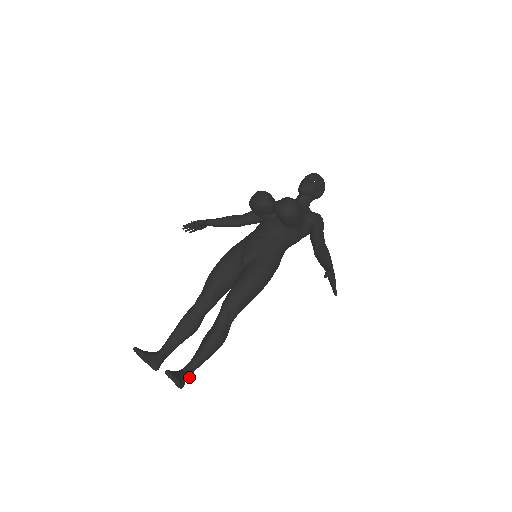
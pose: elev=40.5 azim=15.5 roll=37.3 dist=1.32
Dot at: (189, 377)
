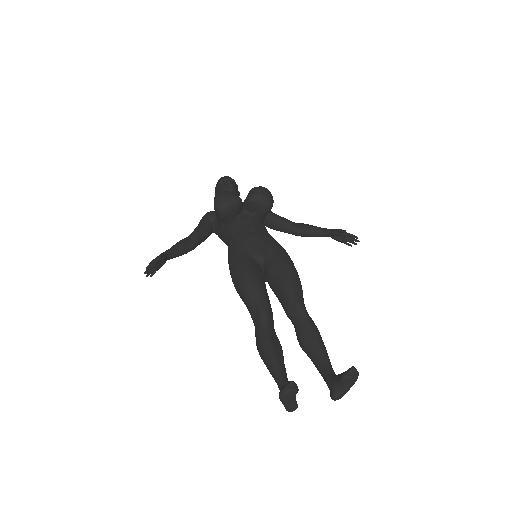
Dot at: occluded
